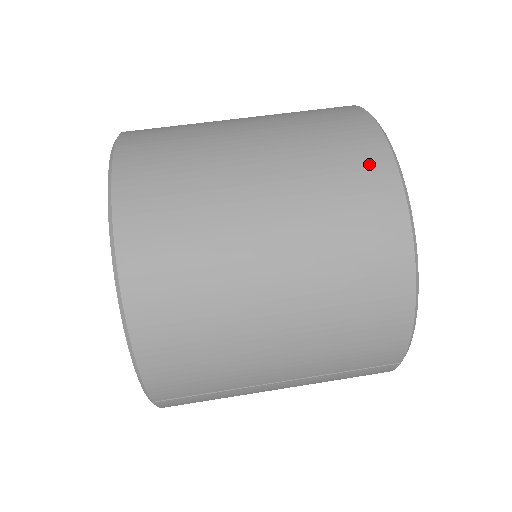
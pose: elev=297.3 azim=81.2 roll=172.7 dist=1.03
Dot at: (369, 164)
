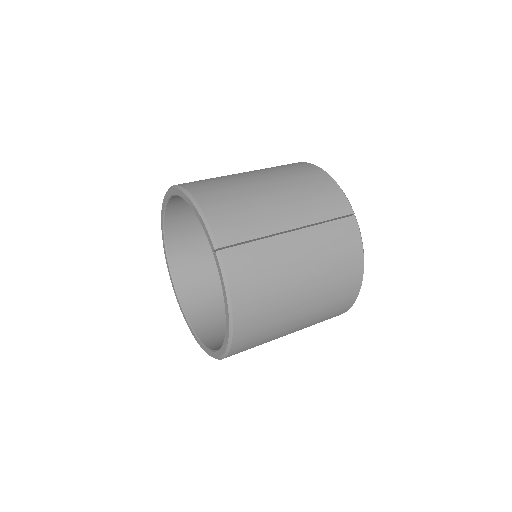
Dot at: occluded
